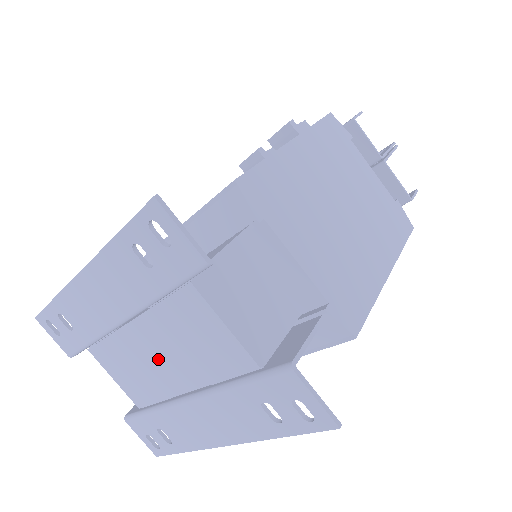
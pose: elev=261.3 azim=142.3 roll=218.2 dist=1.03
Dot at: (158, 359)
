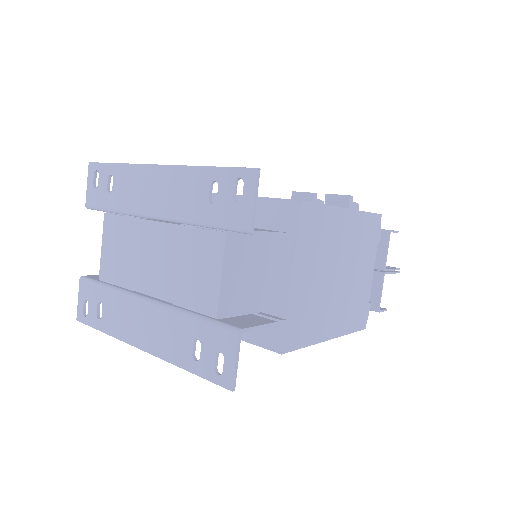
Dot at: (151, 259)
